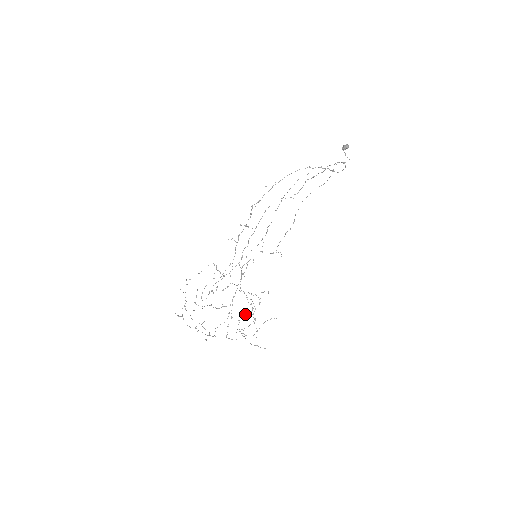
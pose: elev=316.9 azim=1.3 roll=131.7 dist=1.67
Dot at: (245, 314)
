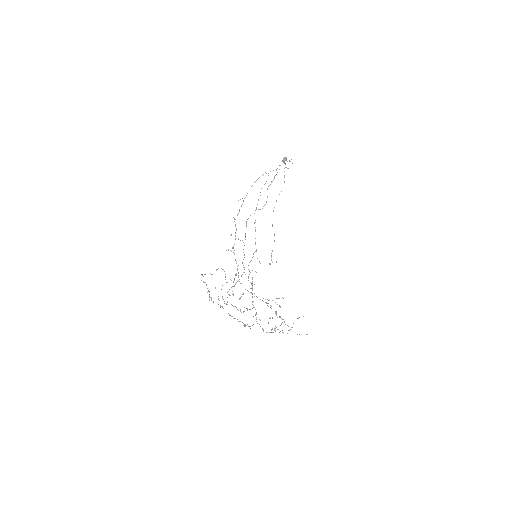
Dot at: occluded
